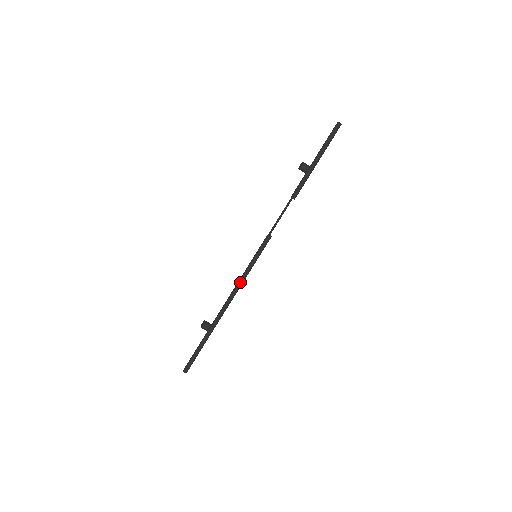
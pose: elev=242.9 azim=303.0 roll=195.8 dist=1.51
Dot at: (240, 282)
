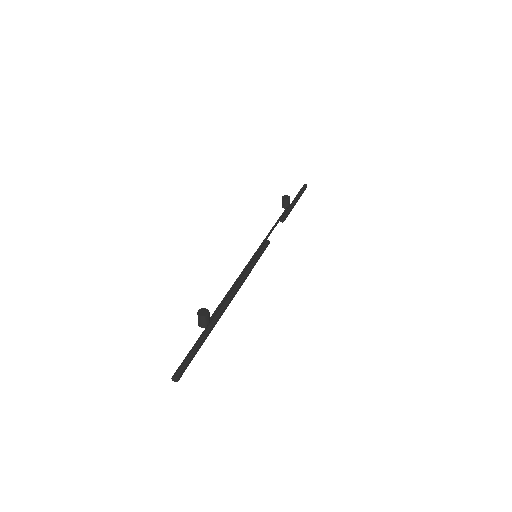
Dot at: (247, 276)
